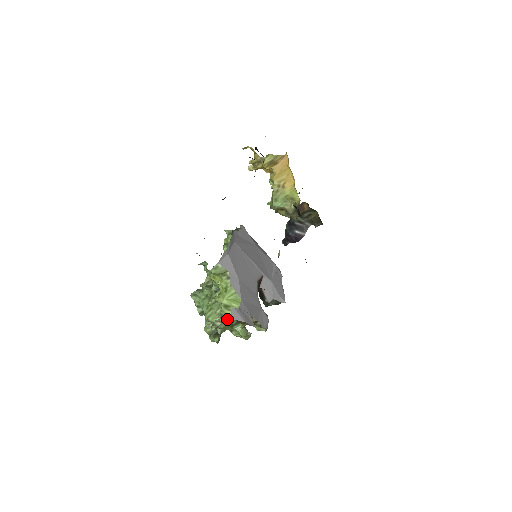
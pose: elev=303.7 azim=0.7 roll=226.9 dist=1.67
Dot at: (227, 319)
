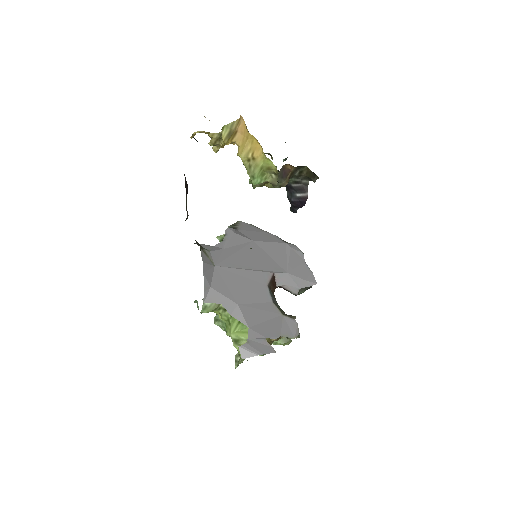
Dot at: occluded
